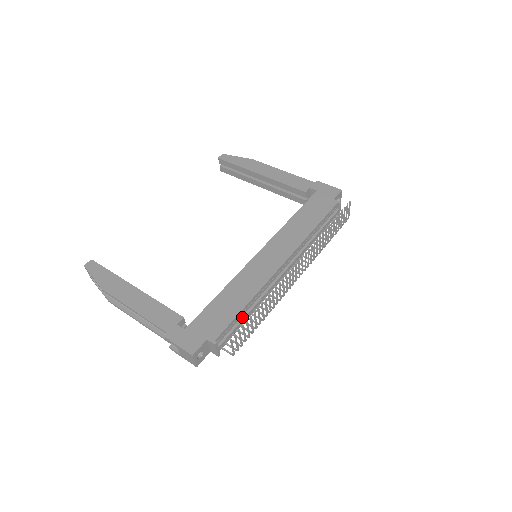
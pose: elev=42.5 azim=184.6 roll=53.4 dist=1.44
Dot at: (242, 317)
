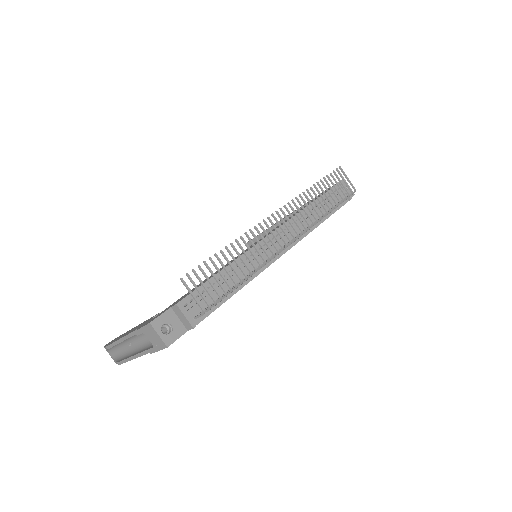
Dot at: occluded
